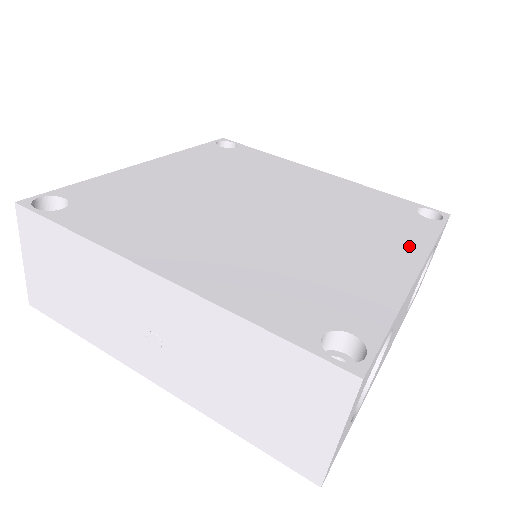
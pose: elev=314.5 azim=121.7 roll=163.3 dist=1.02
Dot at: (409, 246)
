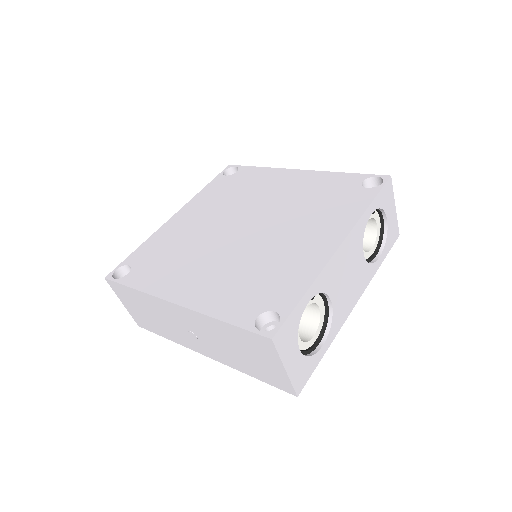
Dot at: (340, 225)
